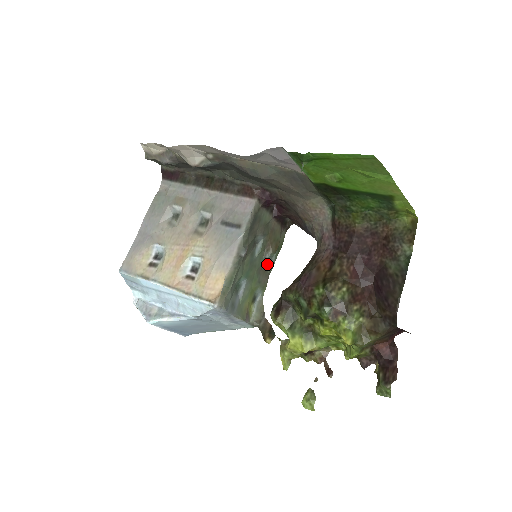
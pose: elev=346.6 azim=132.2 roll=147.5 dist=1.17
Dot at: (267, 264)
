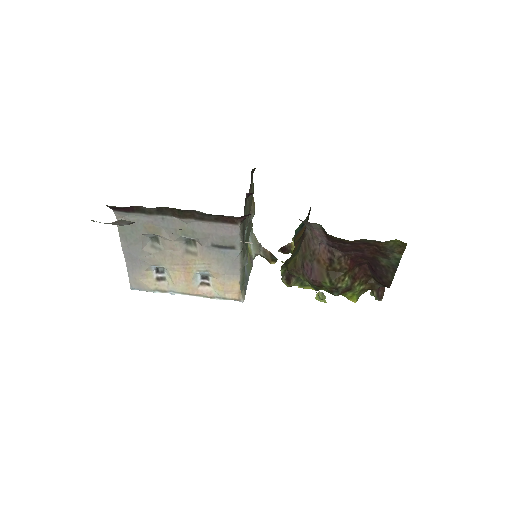
Dot at: occluded
